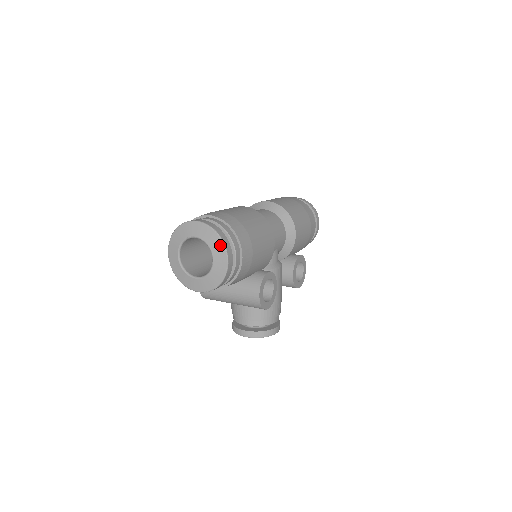
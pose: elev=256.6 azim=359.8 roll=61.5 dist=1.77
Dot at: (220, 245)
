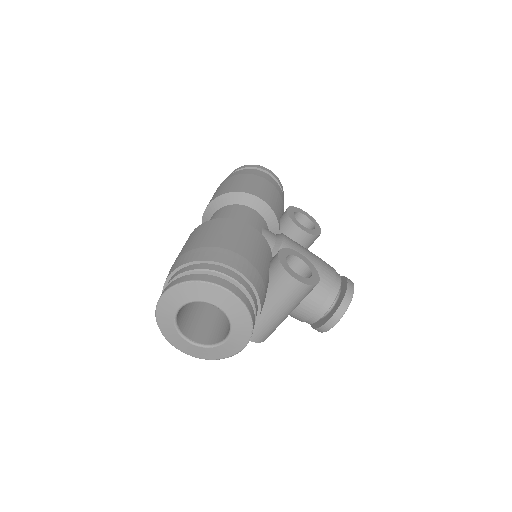
Dot at: (204, 287)
